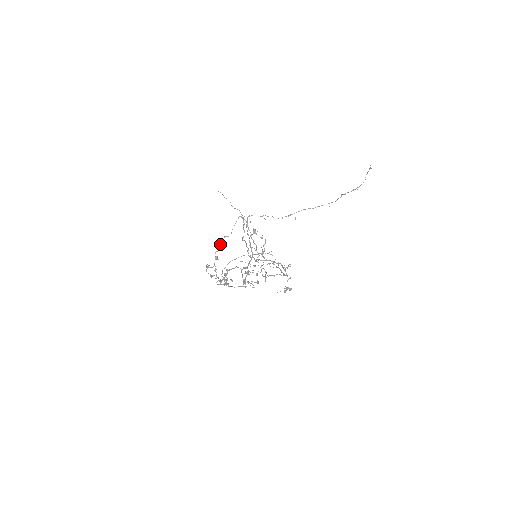
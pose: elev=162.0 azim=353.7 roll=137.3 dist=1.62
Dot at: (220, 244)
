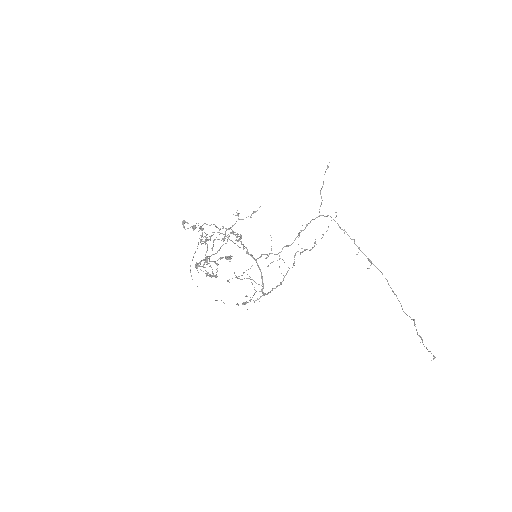
Dot at: (205, 223)
